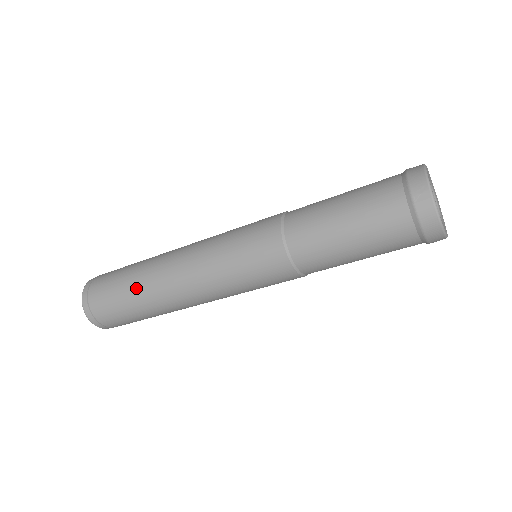
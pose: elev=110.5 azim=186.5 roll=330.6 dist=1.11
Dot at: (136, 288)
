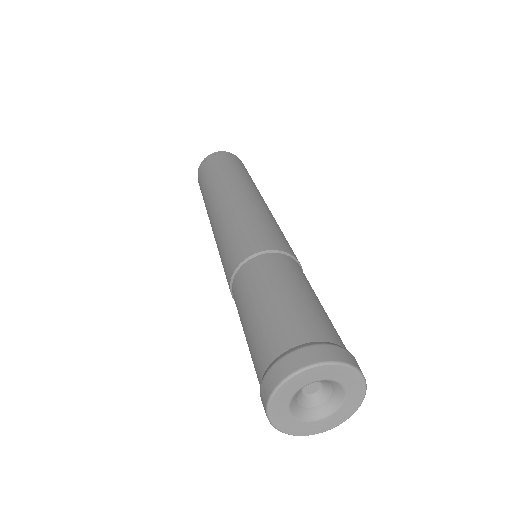
Dot at: (205, 198)
